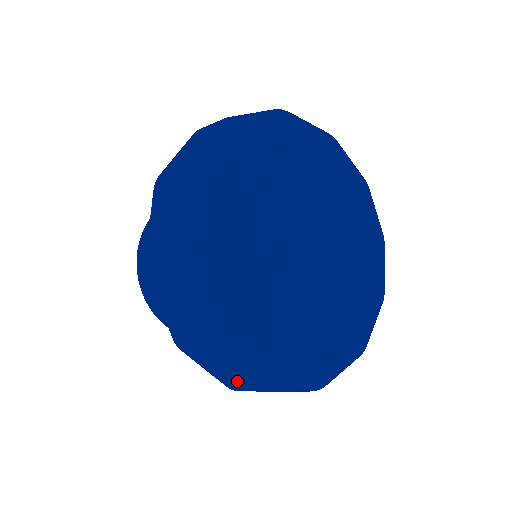
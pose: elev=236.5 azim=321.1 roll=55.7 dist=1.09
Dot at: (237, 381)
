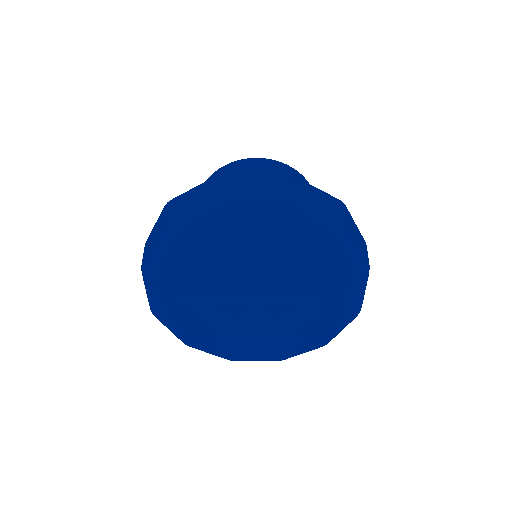
Dot at: occluded
